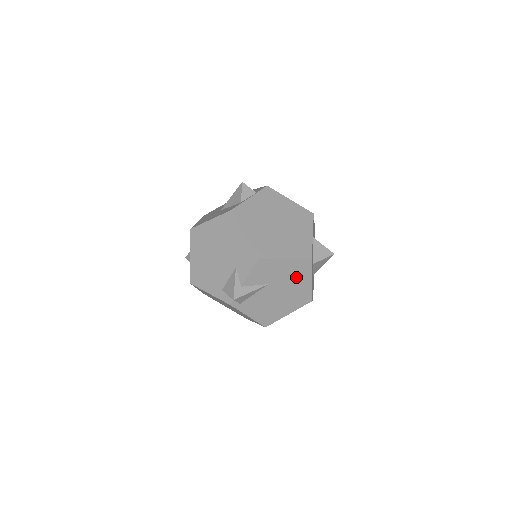
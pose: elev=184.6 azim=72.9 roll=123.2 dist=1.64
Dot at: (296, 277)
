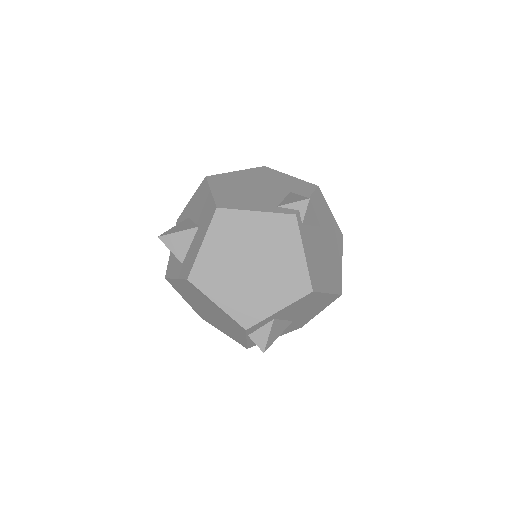
Dot at: (334, 244)
